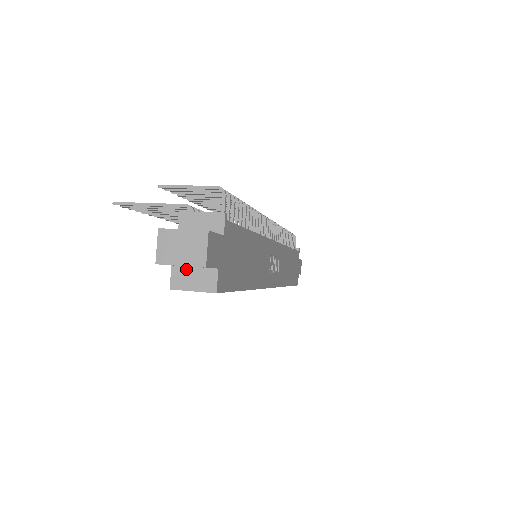
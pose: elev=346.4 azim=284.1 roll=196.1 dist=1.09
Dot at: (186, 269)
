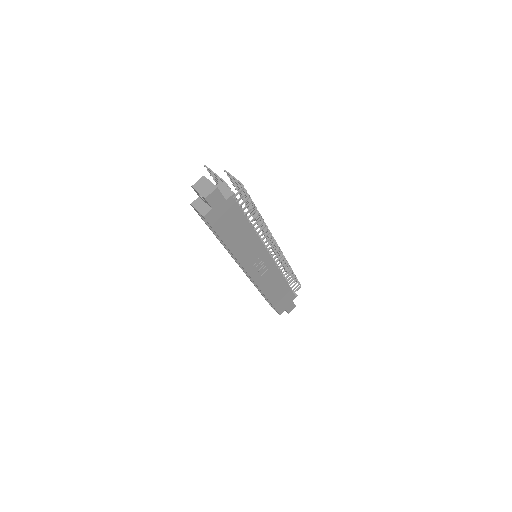
Dot at: (202, 201)
